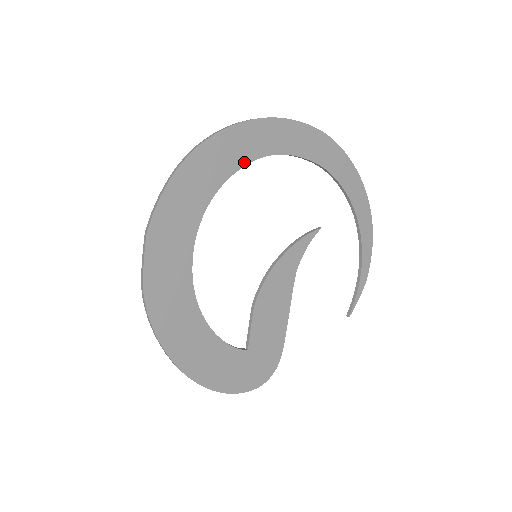
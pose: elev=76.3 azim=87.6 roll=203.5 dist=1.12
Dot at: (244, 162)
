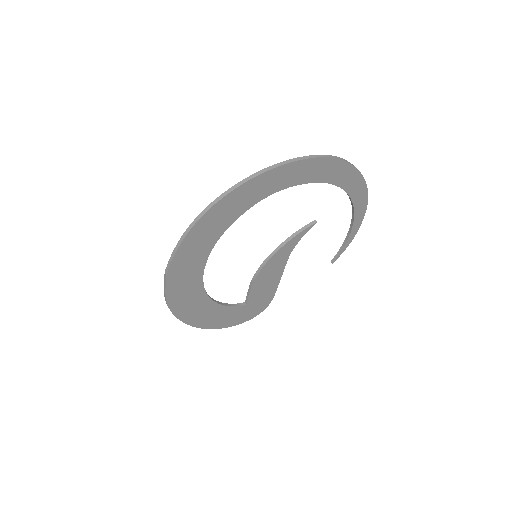
Dot at: (248, 207)
